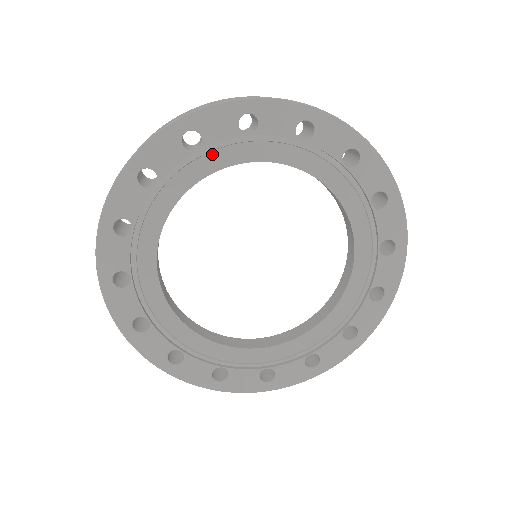
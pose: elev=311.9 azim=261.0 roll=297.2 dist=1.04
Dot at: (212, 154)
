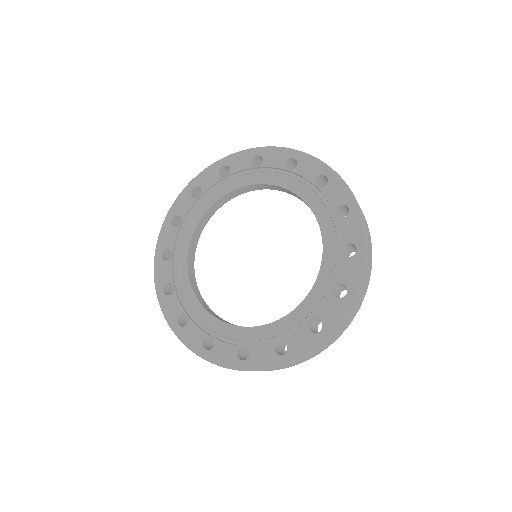
Dot at: (234, 179)
